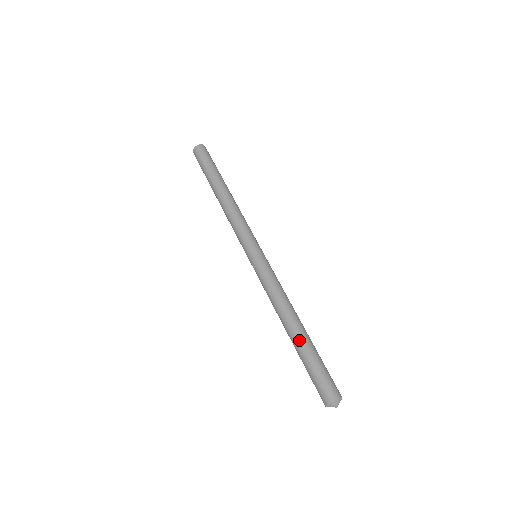
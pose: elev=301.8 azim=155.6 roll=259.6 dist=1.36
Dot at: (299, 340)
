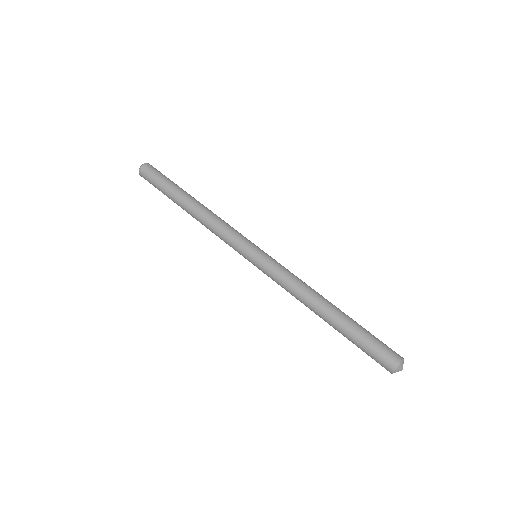
Dot at: (335, 327)
